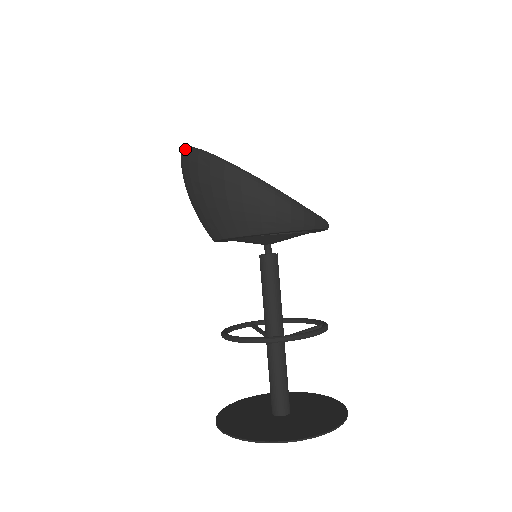
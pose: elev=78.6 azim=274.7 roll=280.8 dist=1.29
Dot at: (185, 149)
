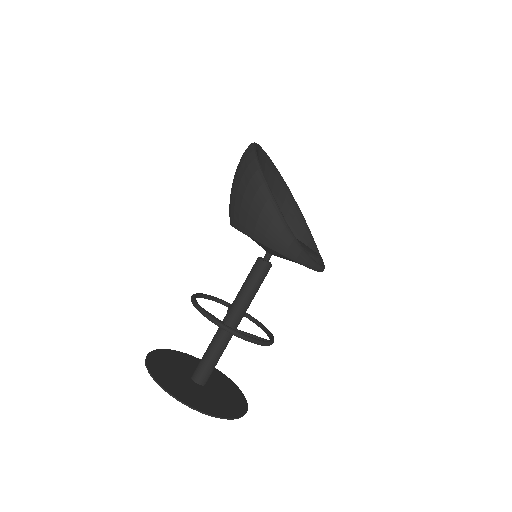
Dot at: (251, 144)
